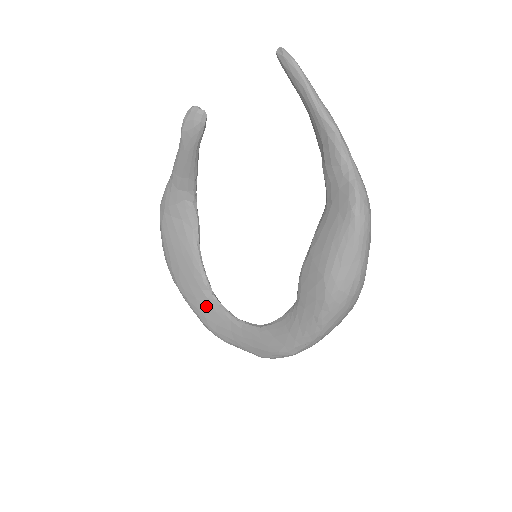
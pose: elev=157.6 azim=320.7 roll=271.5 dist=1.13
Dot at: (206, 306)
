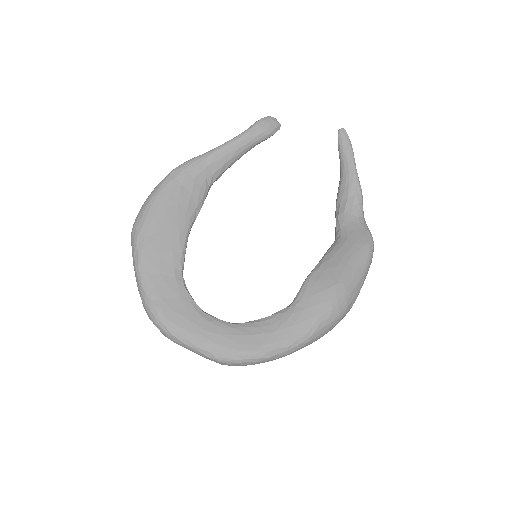
Dot at: (169, 286)
